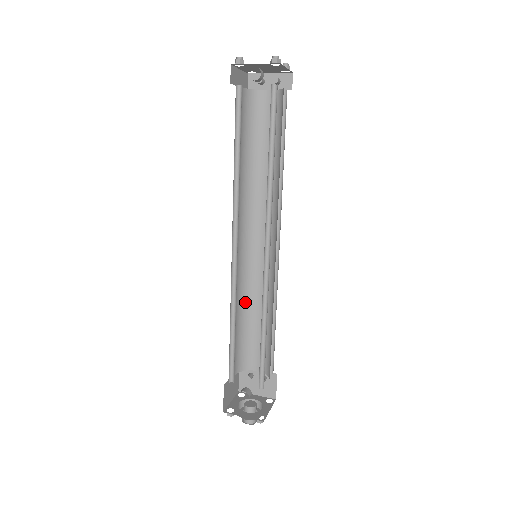
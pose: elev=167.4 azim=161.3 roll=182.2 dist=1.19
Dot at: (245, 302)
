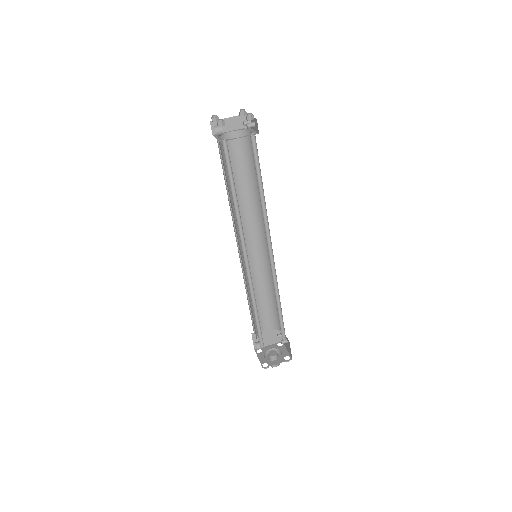
Dot at: (268, 283)
